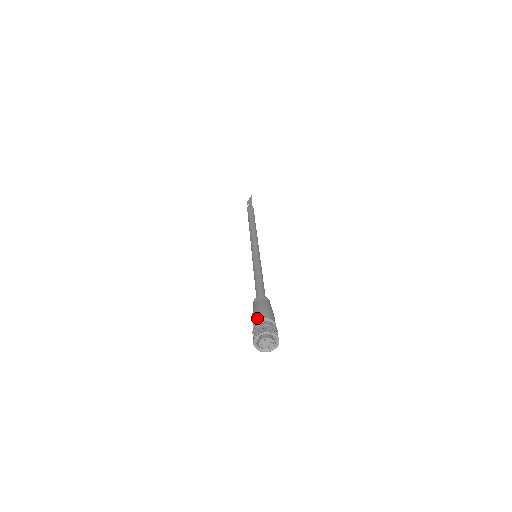
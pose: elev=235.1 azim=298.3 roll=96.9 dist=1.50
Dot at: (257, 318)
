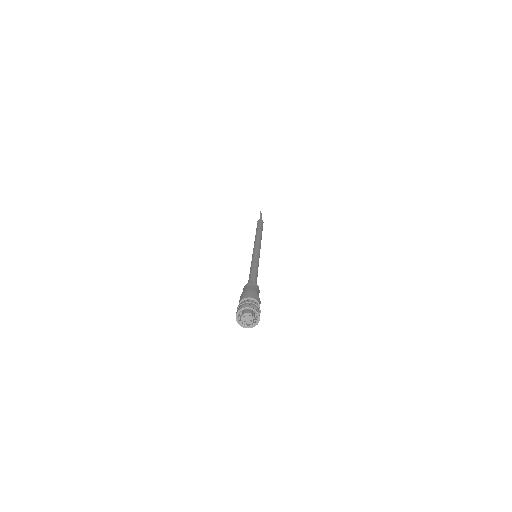
Dot at: occluded
